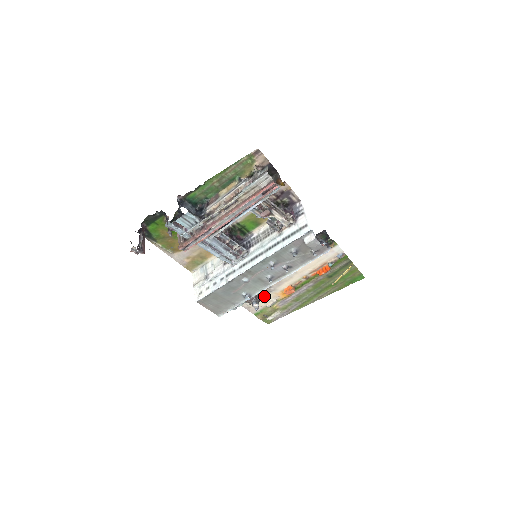
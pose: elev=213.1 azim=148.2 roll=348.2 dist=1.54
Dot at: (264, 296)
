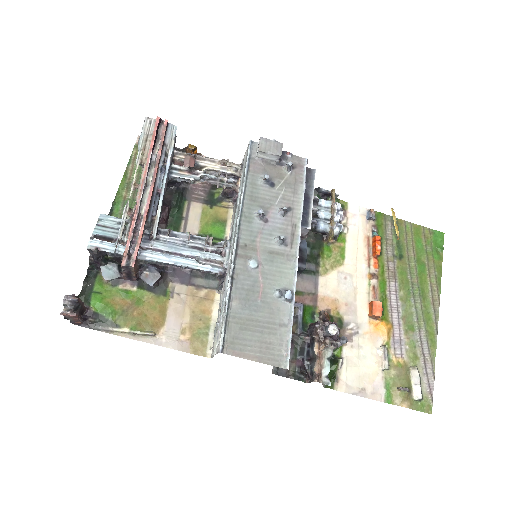
Dot at: (358, 350)
